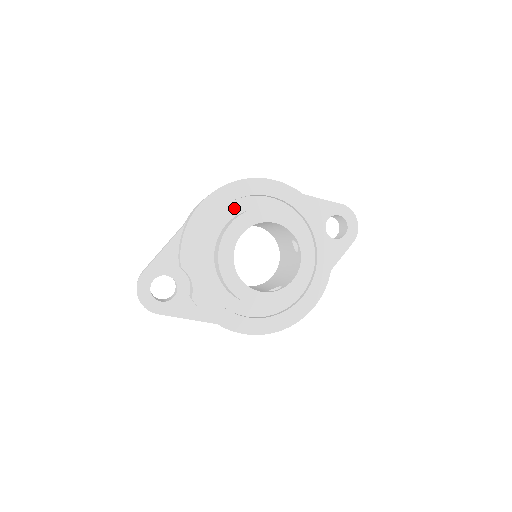
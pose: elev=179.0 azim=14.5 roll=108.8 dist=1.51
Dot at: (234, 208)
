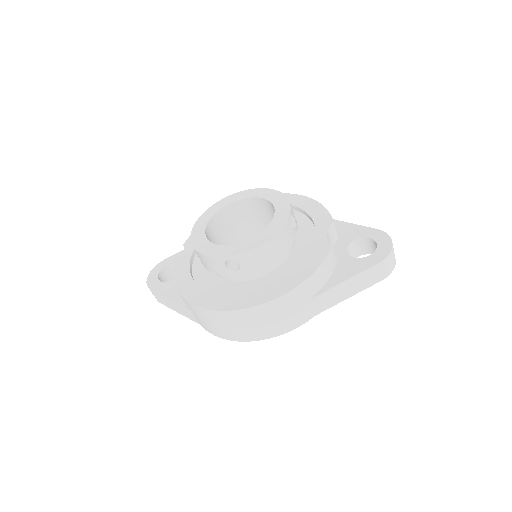
Dot at: occluded
